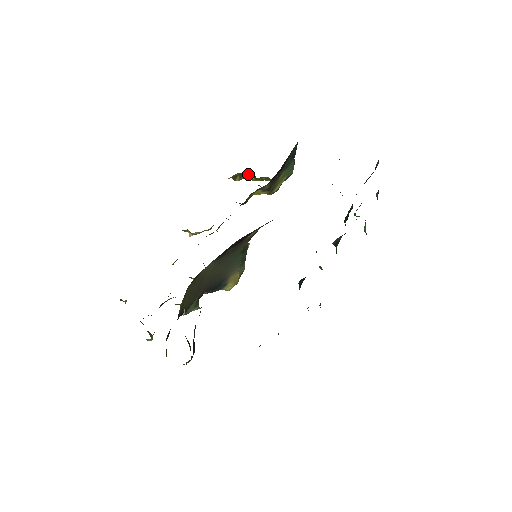
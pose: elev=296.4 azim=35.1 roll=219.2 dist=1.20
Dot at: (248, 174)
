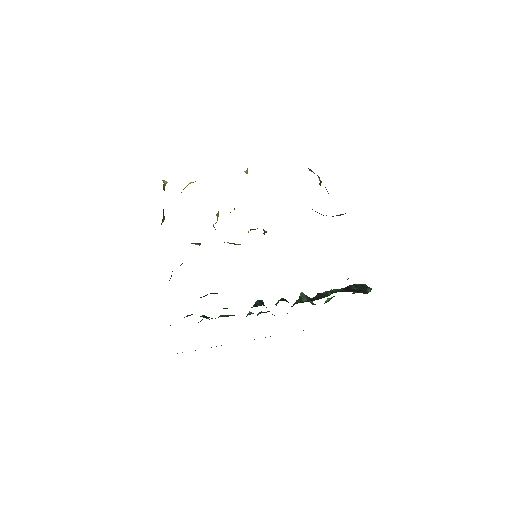
Dot at: (319, 177)
